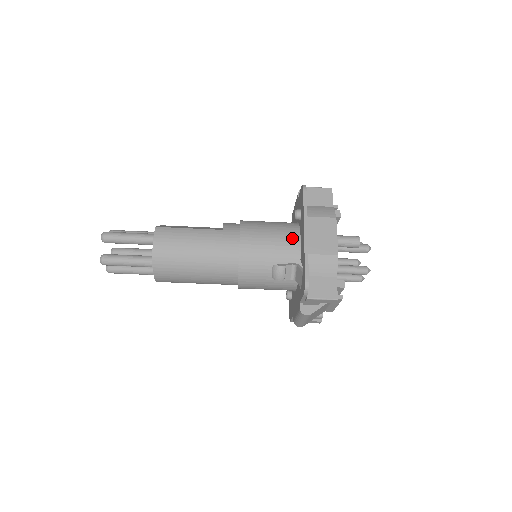
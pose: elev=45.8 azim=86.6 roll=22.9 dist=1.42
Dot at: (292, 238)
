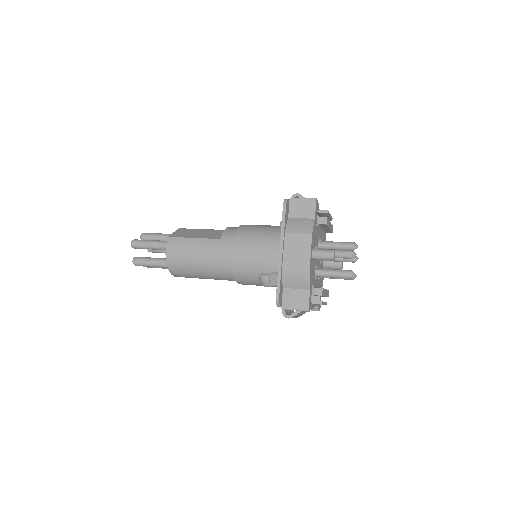
Dot at: (277, 249)
